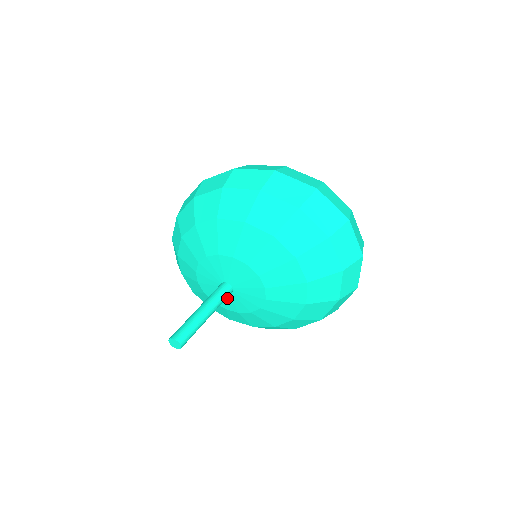
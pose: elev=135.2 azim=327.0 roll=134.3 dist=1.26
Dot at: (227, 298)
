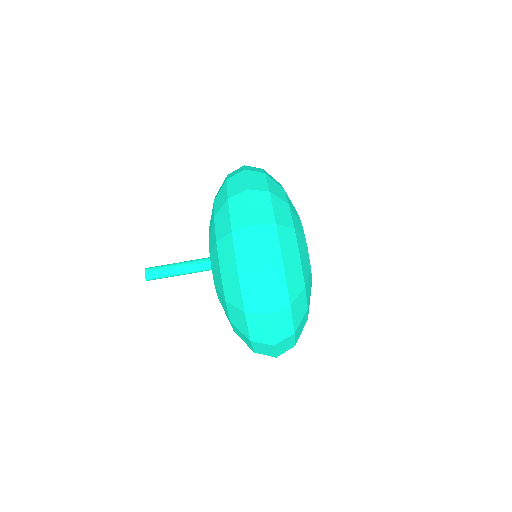
Dot at: occluded
